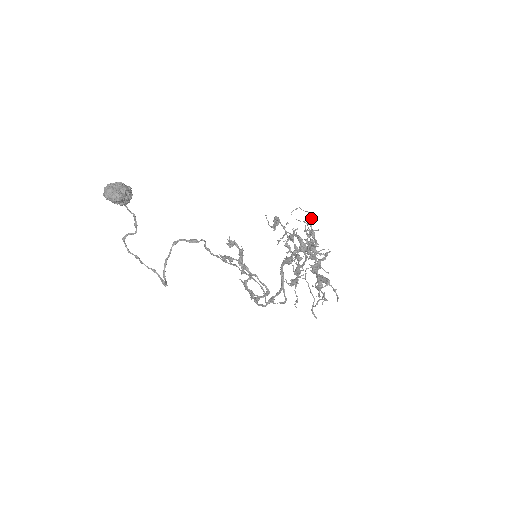
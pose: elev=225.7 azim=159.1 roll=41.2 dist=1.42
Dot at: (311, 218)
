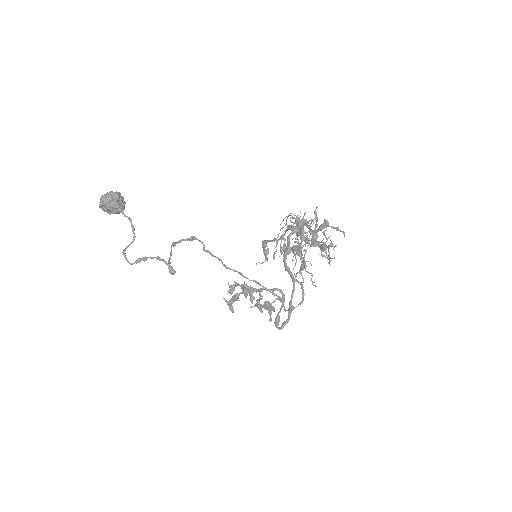
Dot at: (291, 215)
